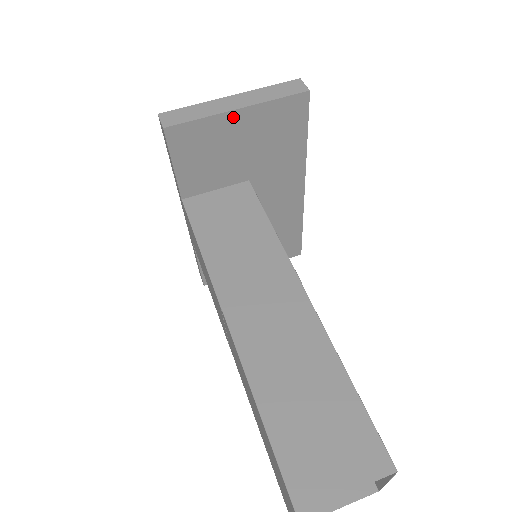
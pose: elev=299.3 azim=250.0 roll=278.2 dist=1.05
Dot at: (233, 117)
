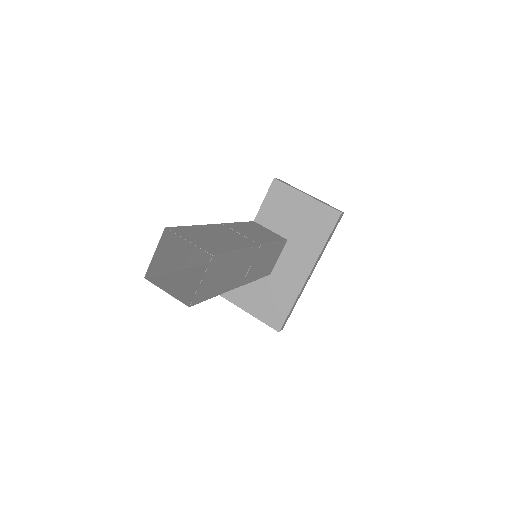
Dot at: (303, 197)
